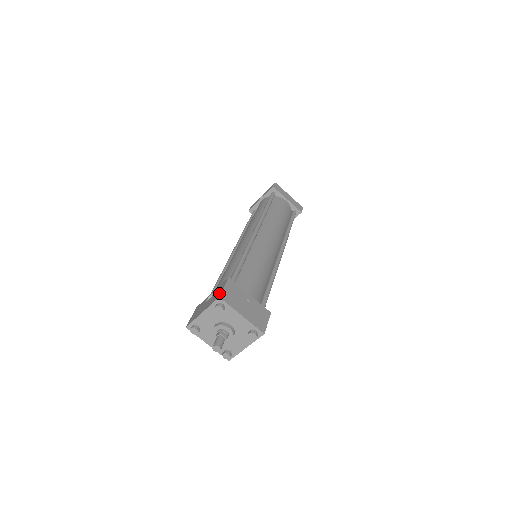
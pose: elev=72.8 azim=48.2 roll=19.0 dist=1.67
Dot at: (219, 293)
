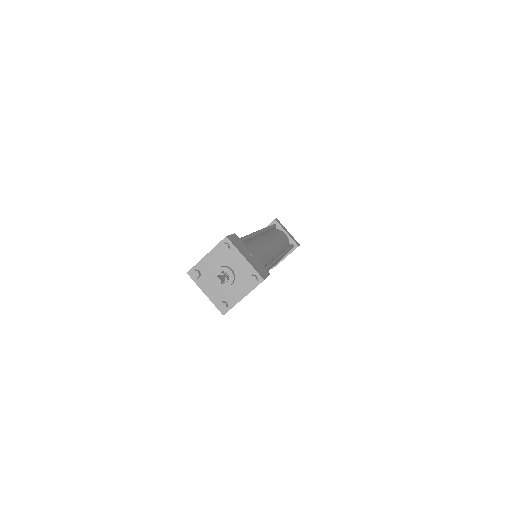
Dot at: occluded
